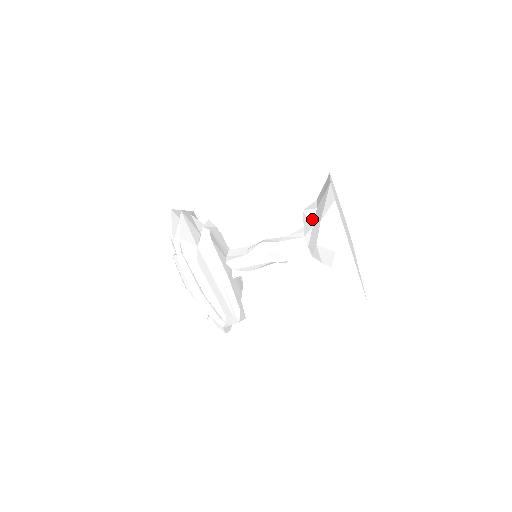
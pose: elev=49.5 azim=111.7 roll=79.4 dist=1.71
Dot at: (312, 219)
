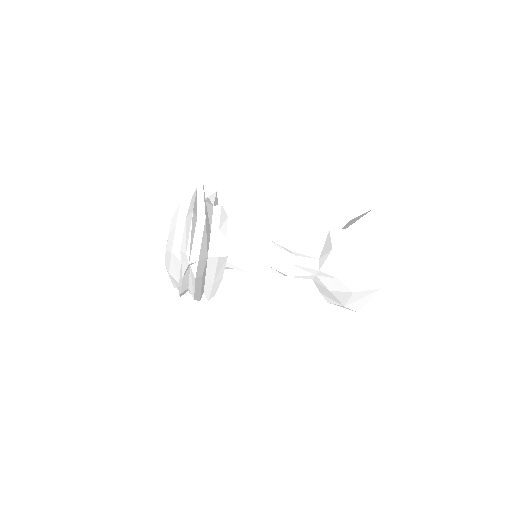
Dot at: (340, 269)
